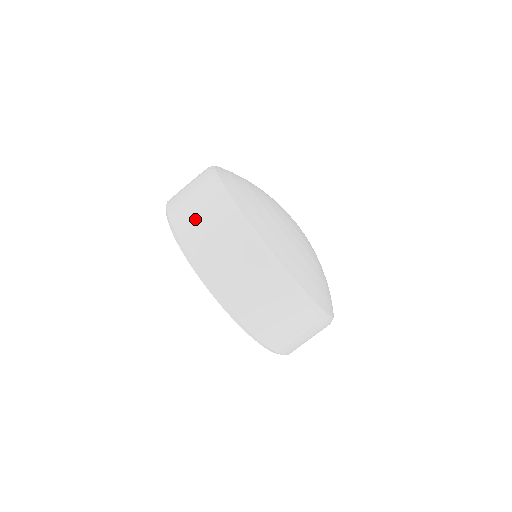
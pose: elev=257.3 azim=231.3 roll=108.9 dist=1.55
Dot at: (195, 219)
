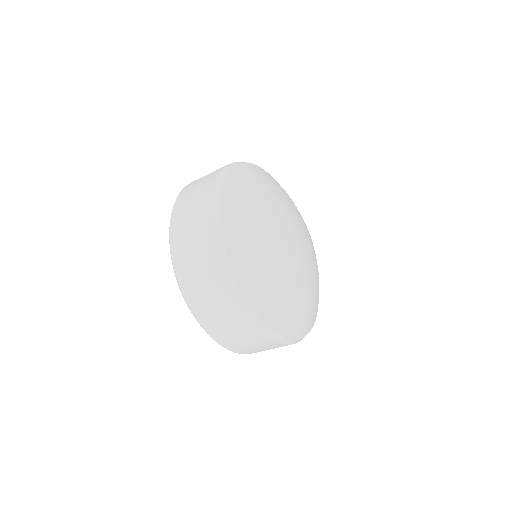
Dot at: (219, 322)
